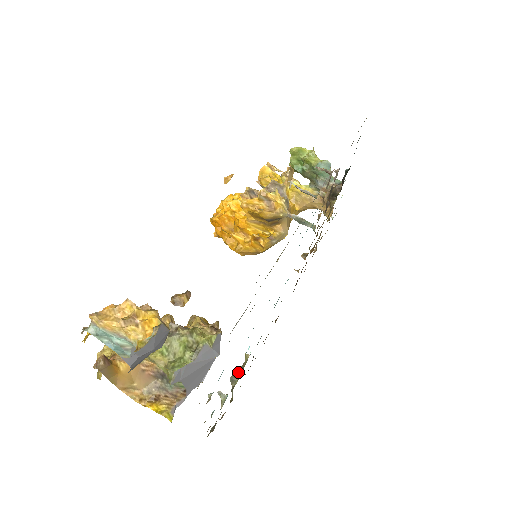
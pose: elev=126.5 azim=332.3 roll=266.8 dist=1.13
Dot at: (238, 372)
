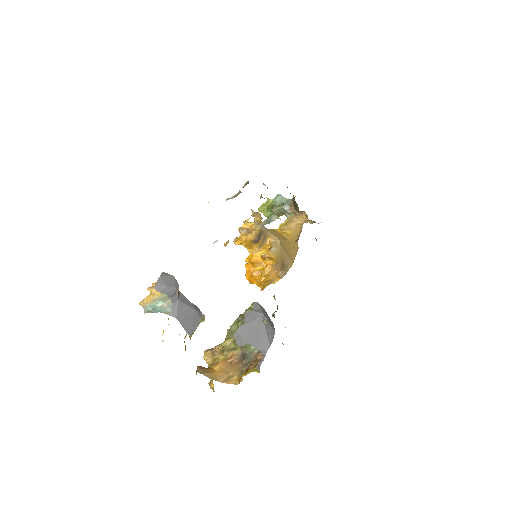
Dot at: occluded
